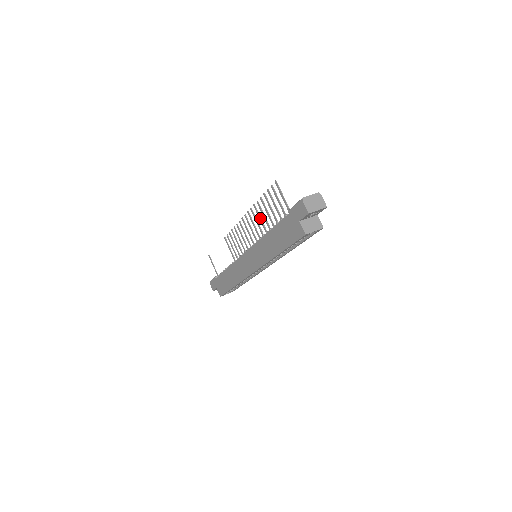
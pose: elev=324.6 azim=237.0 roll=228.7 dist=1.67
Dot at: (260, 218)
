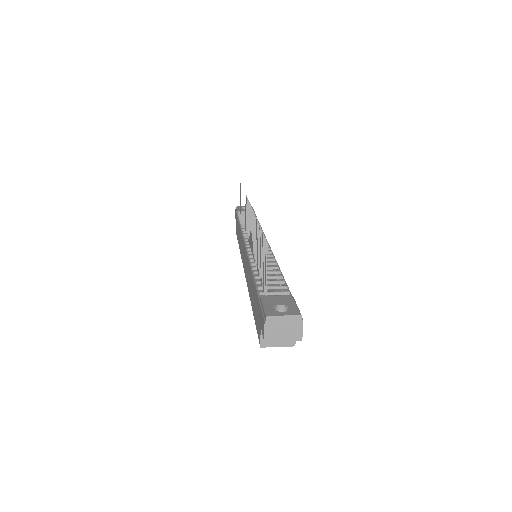
Dot at: (256, 242)
